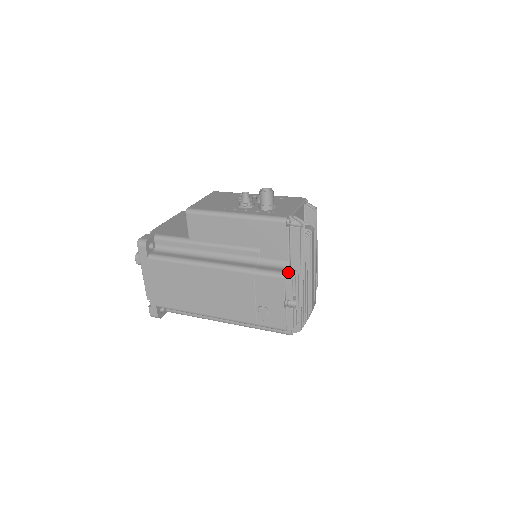
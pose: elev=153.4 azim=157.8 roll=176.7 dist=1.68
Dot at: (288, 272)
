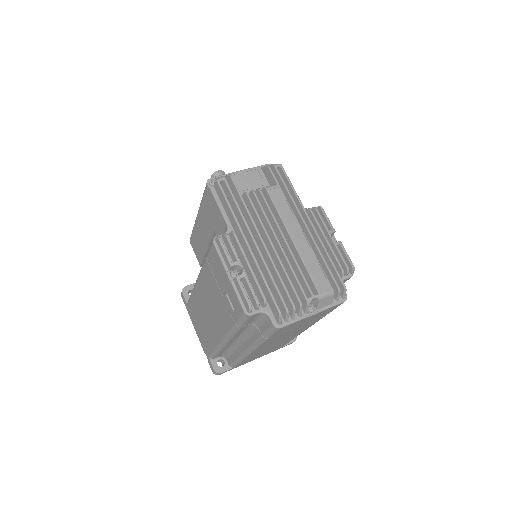
Dot at: (223, 235)
